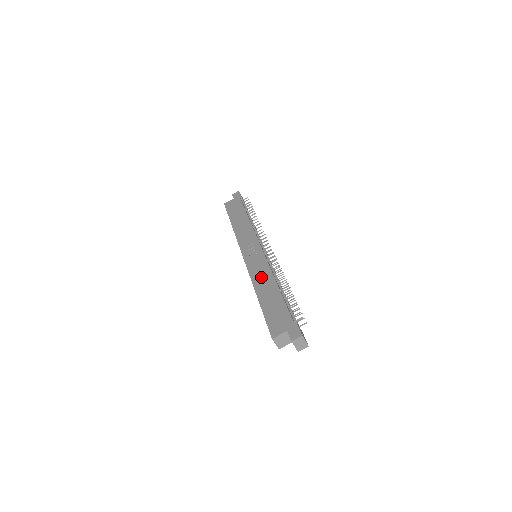
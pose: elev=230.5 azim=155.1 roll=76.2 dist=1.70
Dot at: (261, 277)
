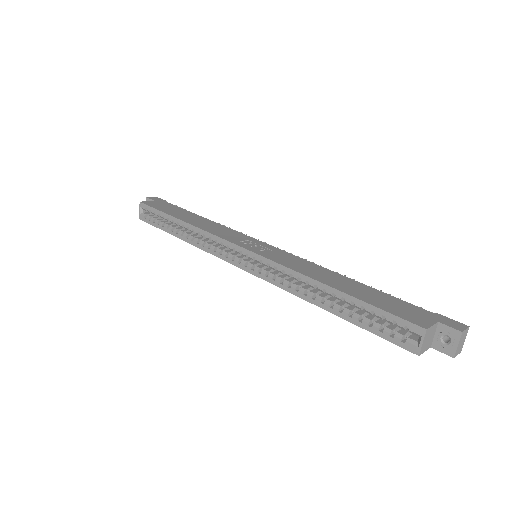
Dot at: (310, 269)
